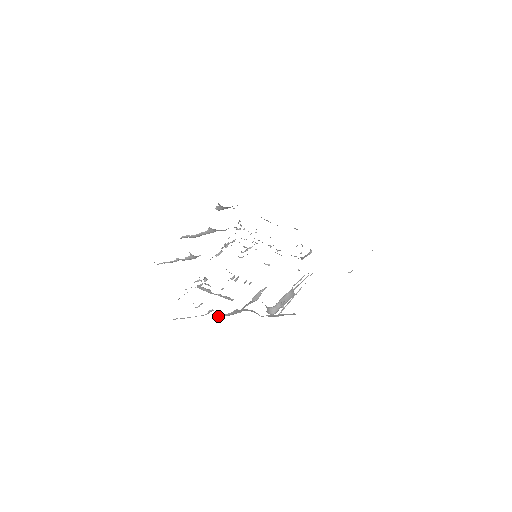
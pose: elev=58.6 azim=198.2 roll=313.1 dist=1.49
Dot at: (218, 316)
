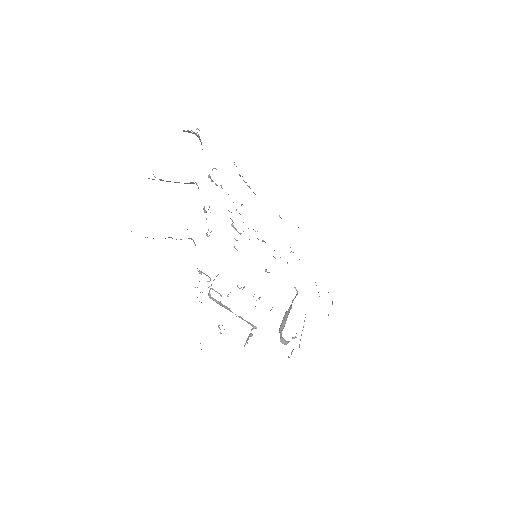
Dot at: occluded
